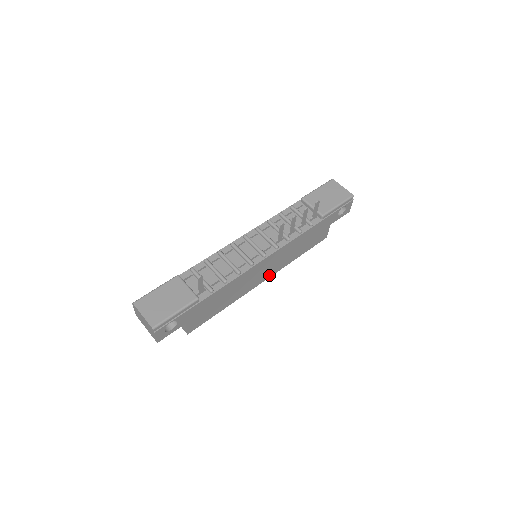
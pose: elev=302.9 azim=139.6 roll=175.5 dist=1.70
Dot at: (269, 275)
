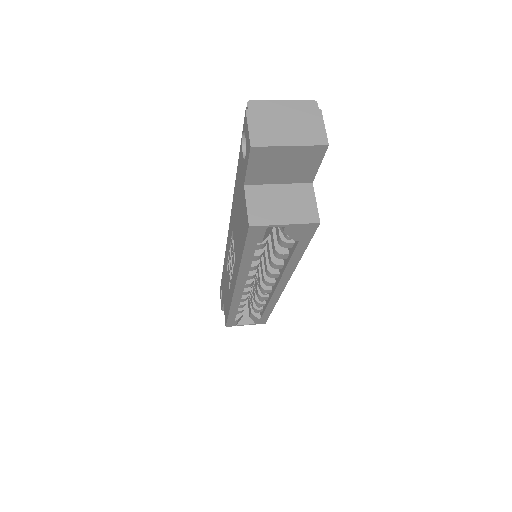
Dot at: occluded
